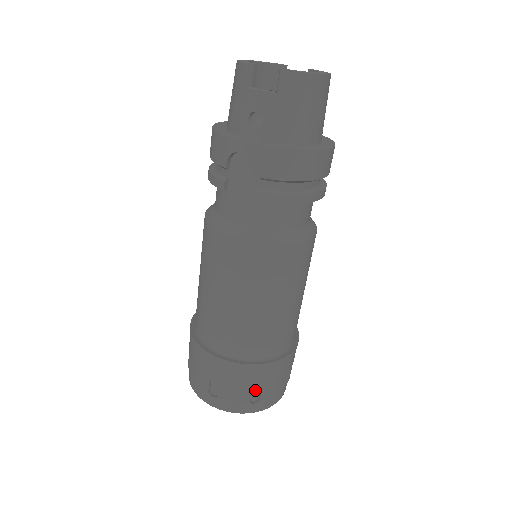
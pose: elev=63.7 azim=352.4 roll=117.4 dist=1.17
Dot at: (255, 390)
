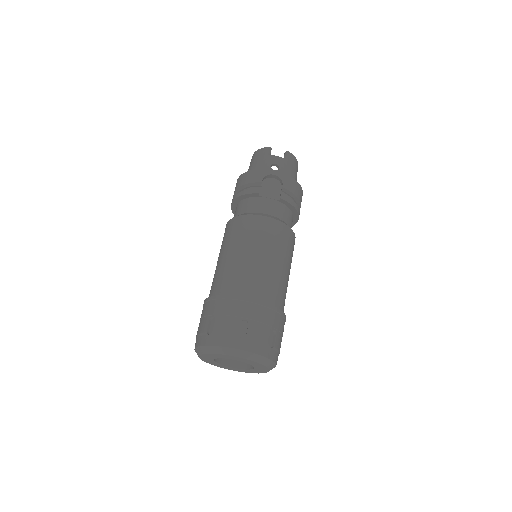
Dot at: (270, 336)
